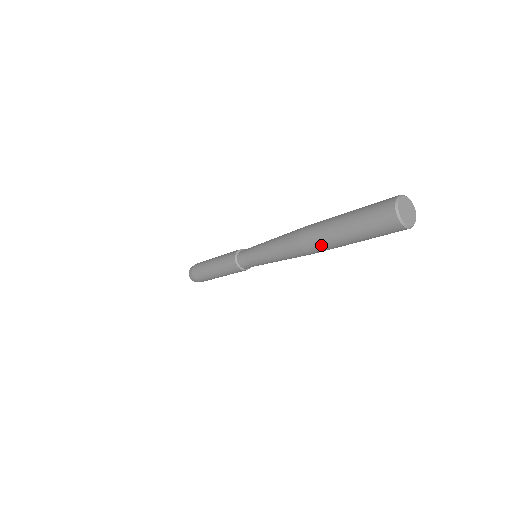
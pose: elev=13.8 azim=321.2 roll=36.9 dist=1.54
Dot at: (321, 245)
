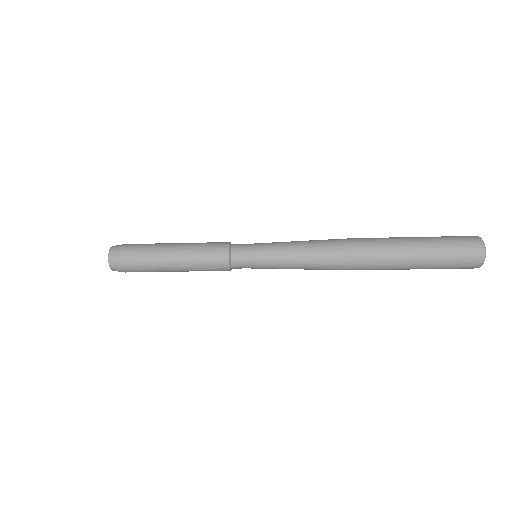
Dot at: (381, 266)
